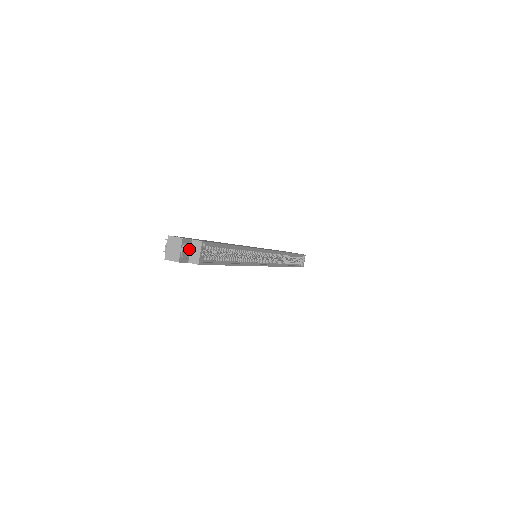
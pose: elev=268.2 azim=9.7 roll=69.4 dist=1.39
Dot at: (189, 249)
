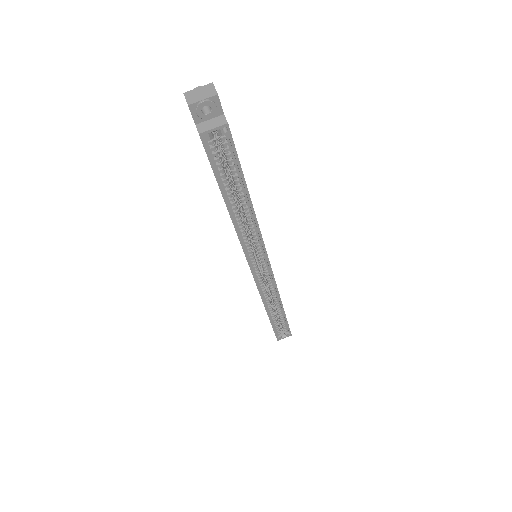
Dot at: (211, 114)
